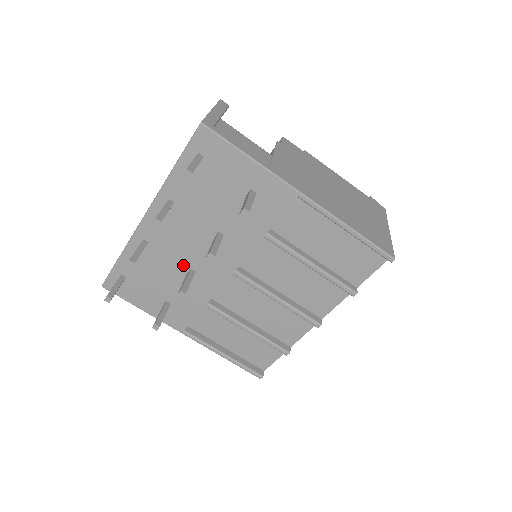
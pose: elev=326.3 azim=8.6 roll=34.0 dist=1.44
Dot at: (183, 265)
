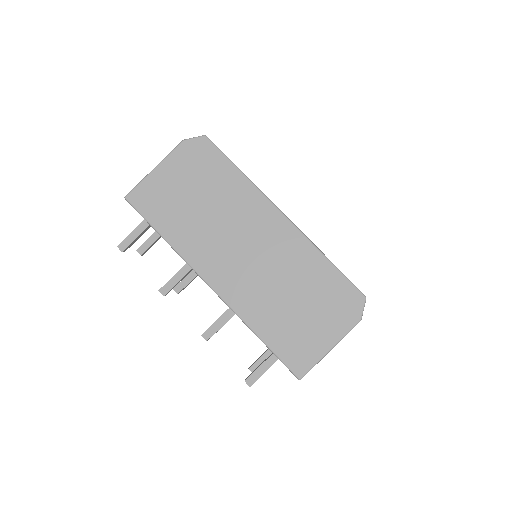
Dot at: occluded
